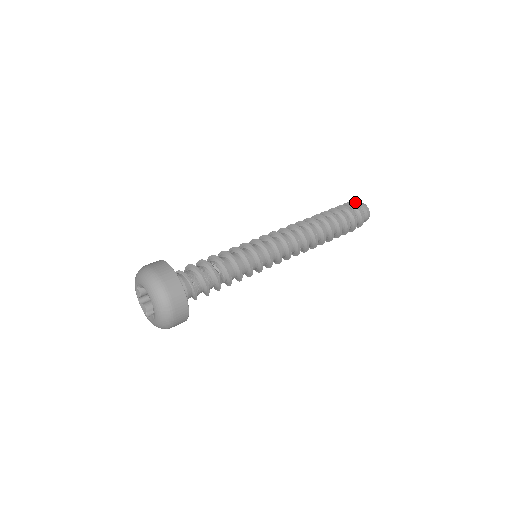
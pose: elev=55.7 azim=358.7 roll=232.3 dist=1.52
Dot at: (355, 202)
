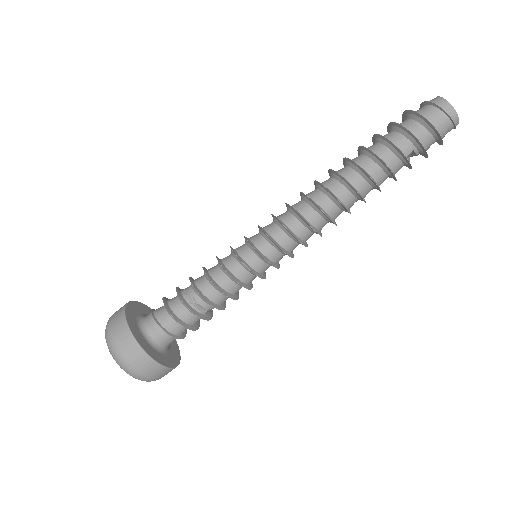
Dot at: (435, 104)
